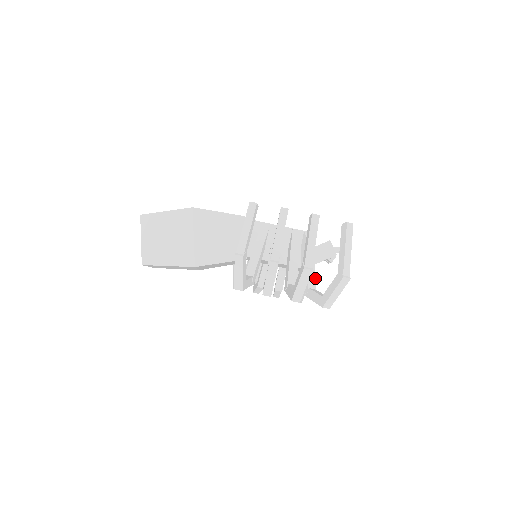
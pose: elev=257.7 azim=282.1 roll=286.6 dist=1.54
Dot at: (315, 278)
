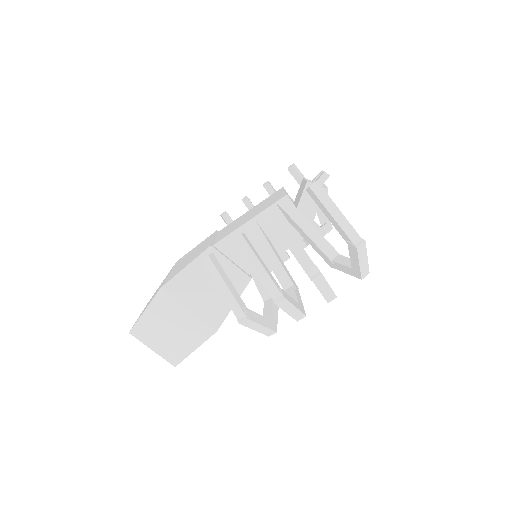
Dot at: (328, 243)
